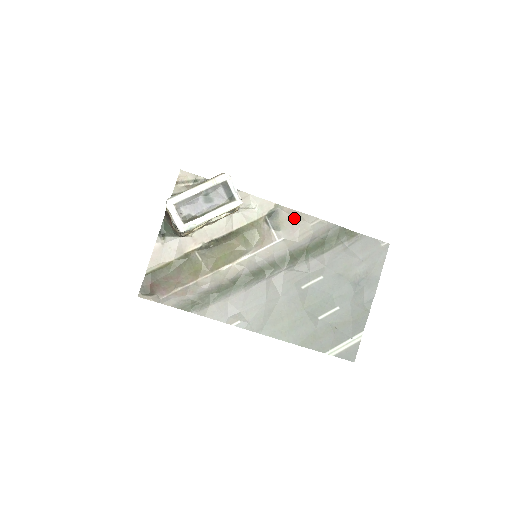
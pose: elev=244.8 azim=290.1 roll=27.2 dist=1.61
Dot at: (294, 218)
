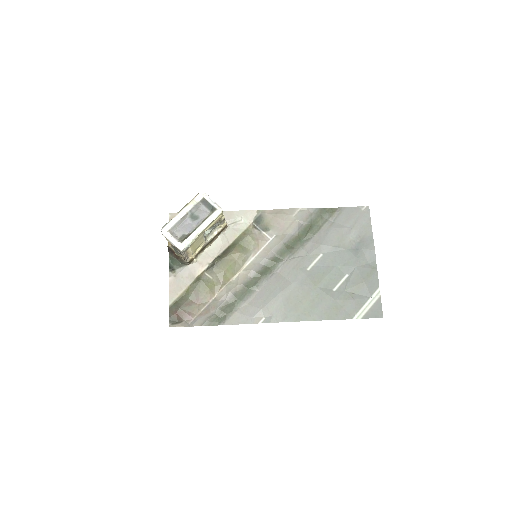
Dot at: (277, 216)
